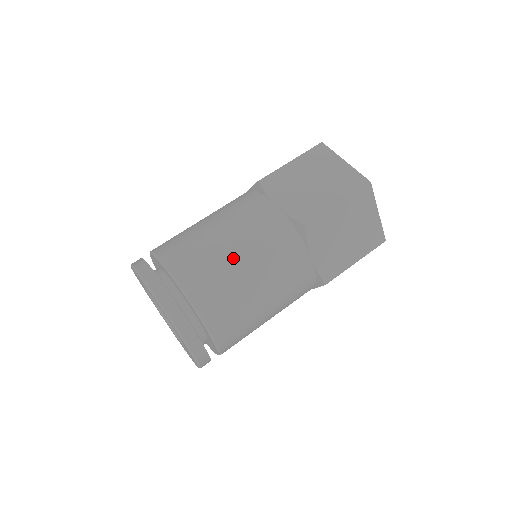
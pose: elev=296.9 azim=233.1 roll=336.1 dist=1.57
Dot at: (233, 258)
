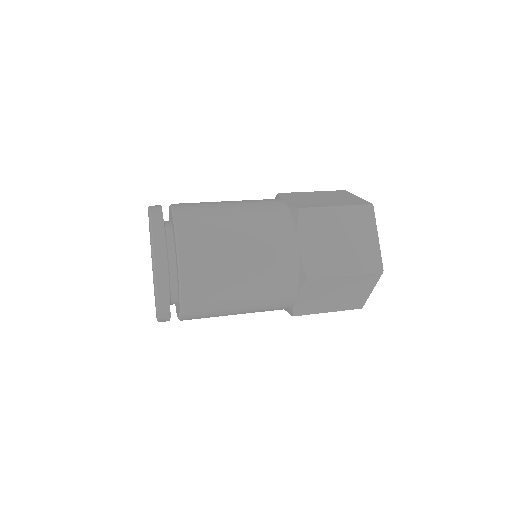
Dot at: occluded
